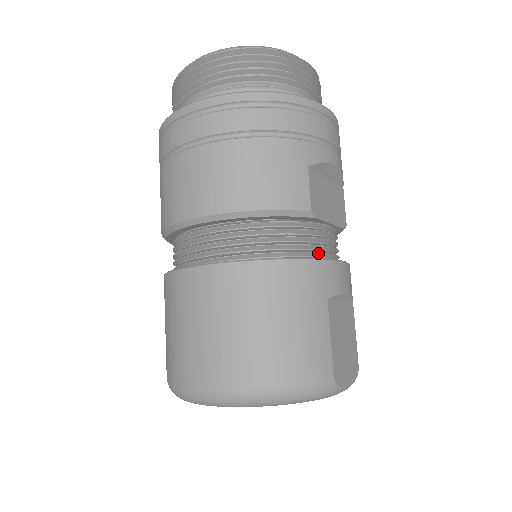
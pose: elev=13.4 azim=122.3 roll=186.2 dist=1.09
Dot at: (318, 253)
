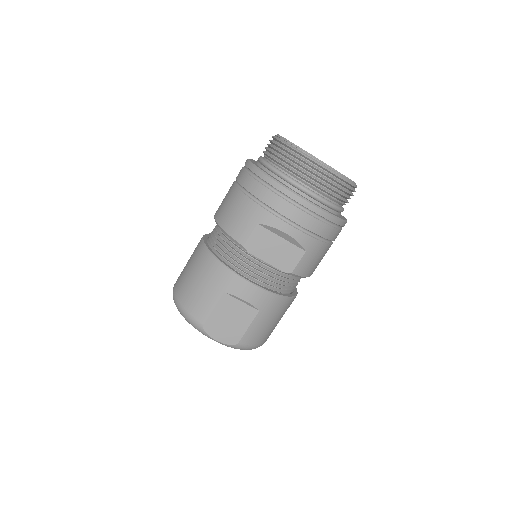
Dot at: (242, 270)
